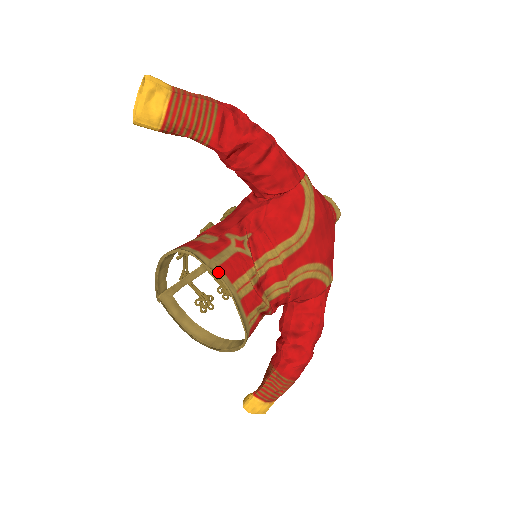
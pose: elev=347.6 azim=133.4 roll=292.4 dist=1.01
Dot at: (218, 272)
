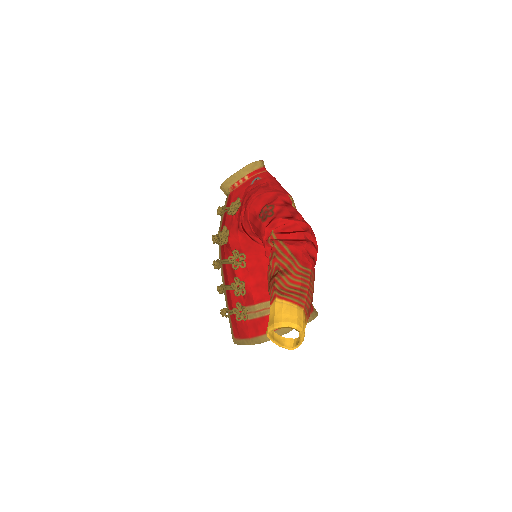
Dot at: (313, 317)
